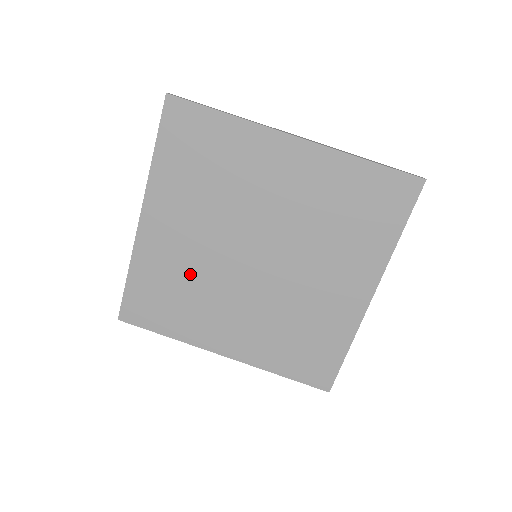
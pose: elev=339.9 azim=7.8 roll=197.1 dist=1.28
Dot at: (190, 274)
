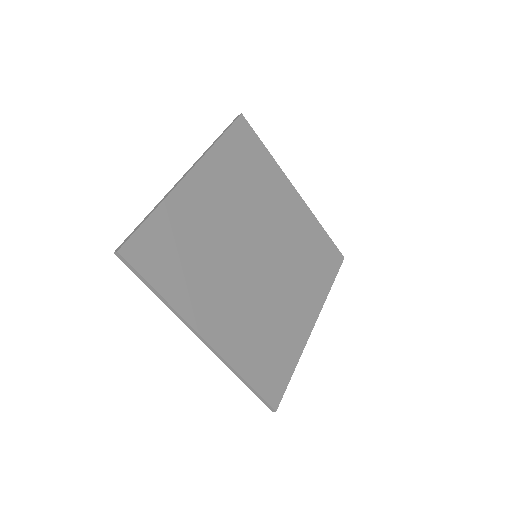
Dot at: (209, 242)
